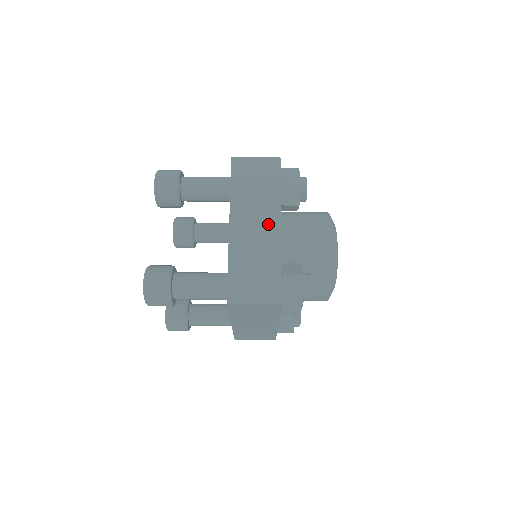
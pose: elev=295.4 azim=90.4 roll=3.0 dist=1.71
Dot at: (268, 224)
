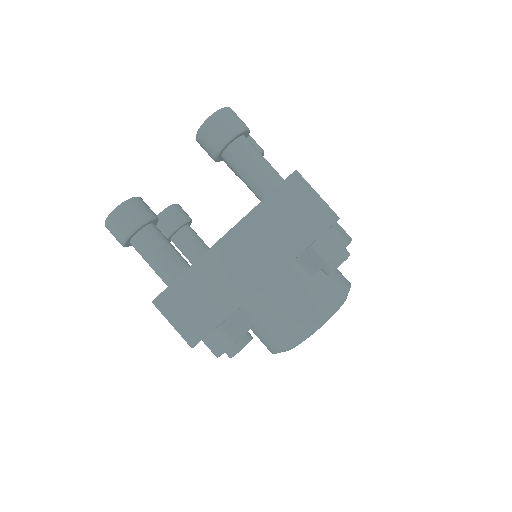
Dot at: (253, 273)
